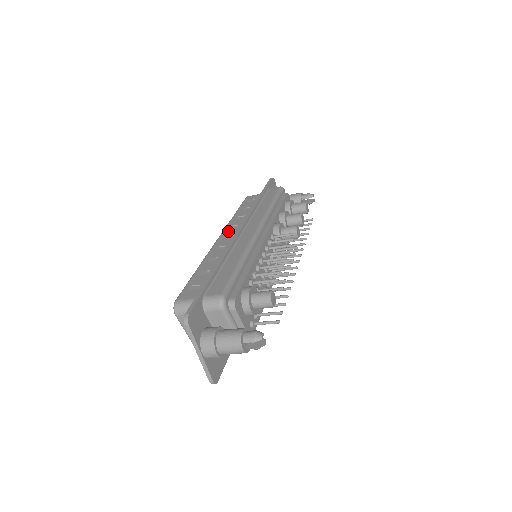
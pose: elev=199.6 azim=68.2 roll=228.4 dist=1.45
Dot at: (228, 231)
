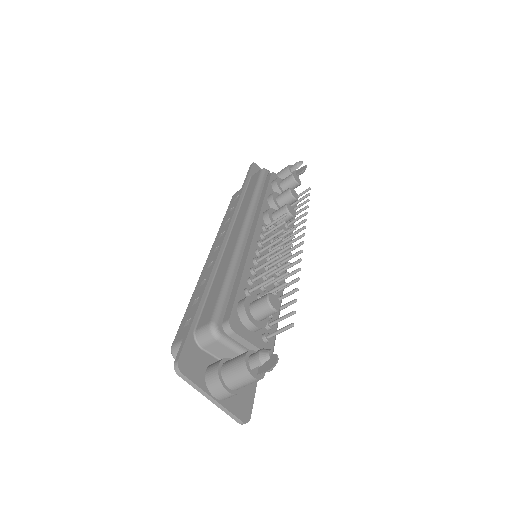
Dot at: (217, 242)
